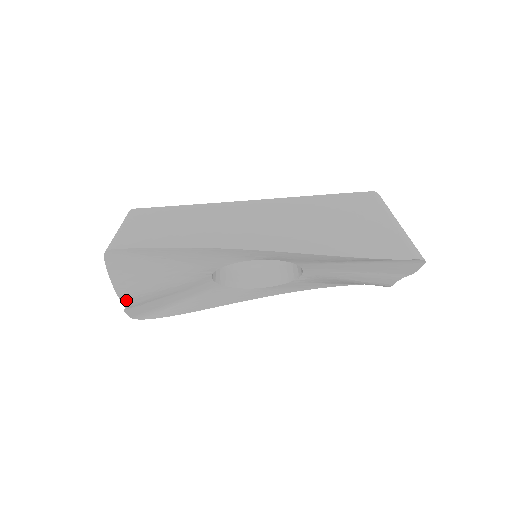
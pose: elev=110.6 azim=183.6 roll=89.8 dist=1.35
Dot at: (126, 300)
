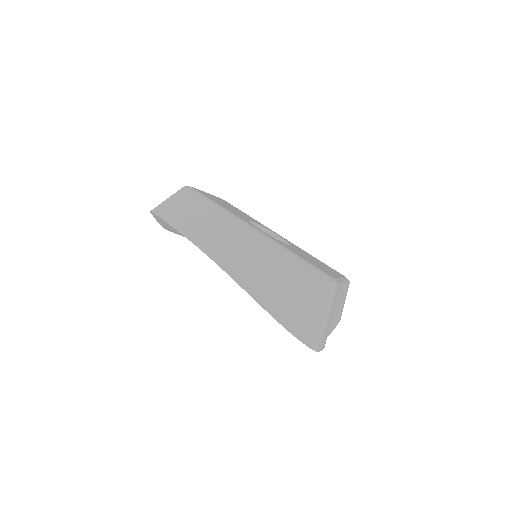
Dot at: occluded
